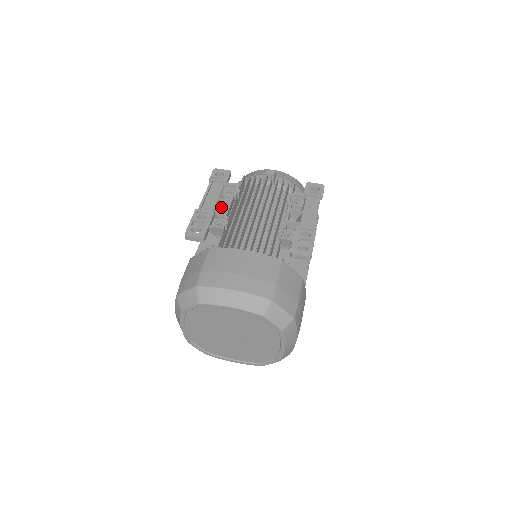
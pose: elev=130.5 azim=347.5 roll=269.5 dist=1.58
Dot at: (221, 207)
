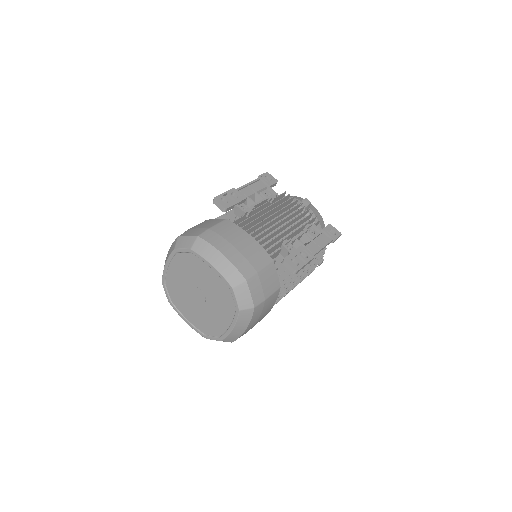
Dot at: (254, 200)
